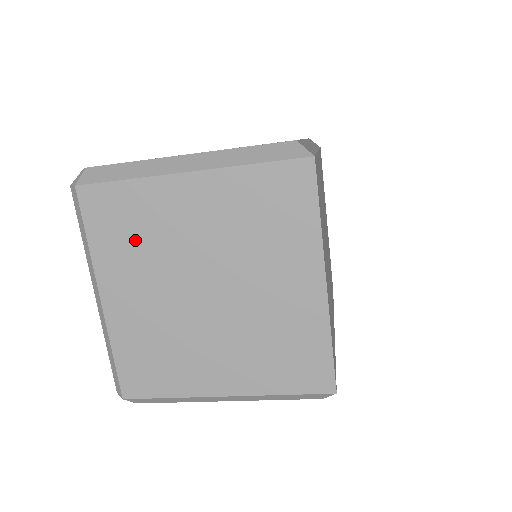
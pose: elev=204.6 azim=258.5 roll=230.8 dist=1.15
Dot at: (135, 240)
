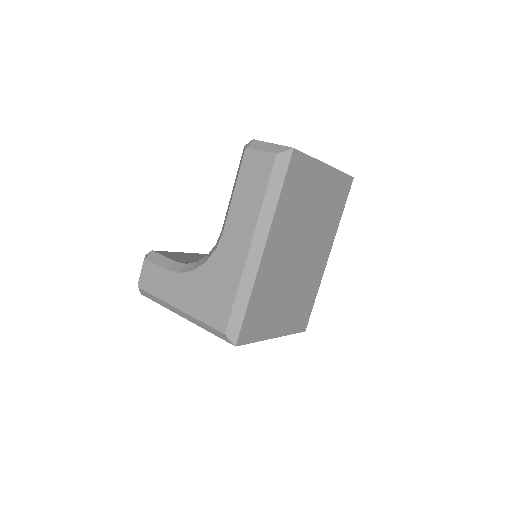
Dot at: occluded
